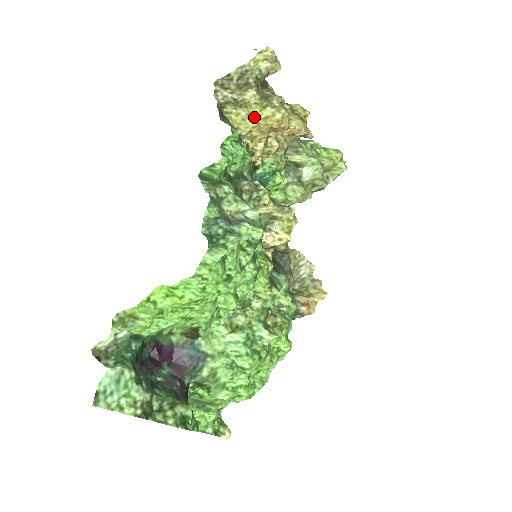
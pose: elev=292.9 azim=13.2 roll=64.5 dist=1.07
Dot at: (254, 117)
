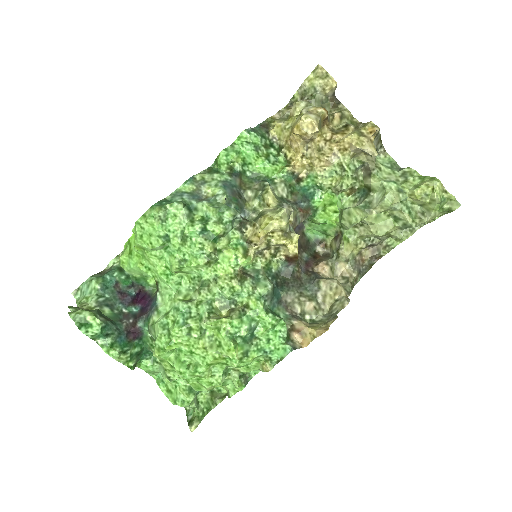
Dot at: (290, 127)
